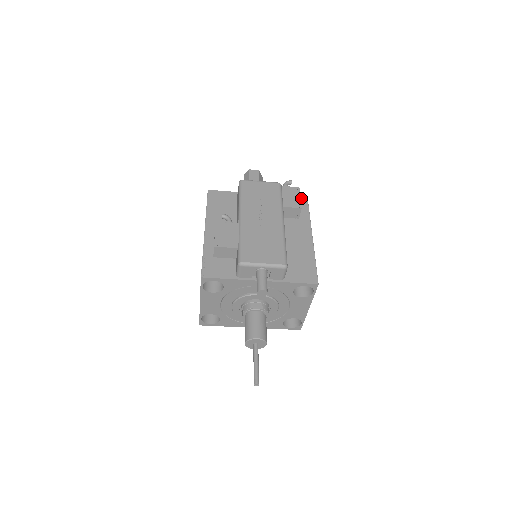
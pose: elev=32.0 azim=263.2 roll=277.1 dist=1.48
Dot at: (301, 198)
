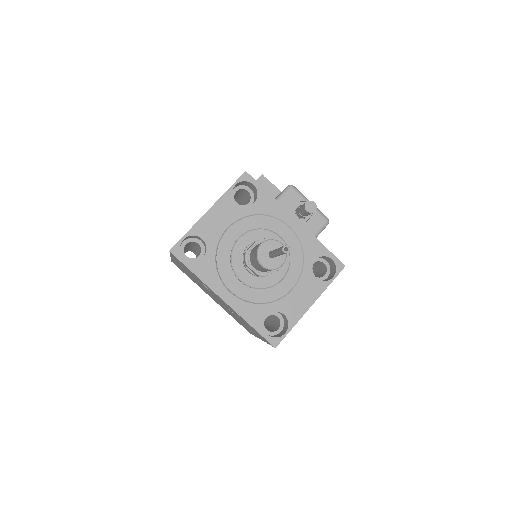
Dot at: occluded
